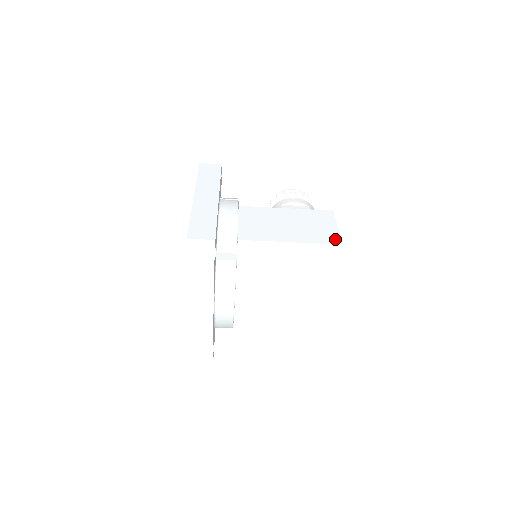
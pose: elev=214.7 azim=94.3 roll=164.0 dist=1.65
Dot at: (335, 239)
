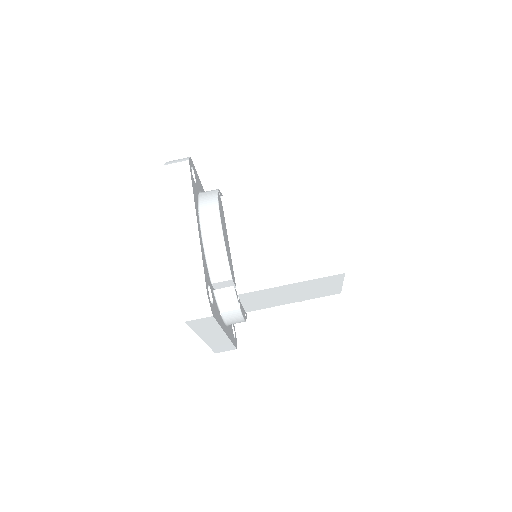
Dot at: occluded
